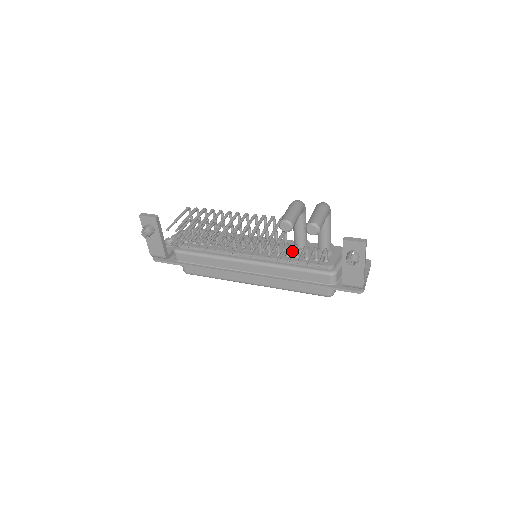
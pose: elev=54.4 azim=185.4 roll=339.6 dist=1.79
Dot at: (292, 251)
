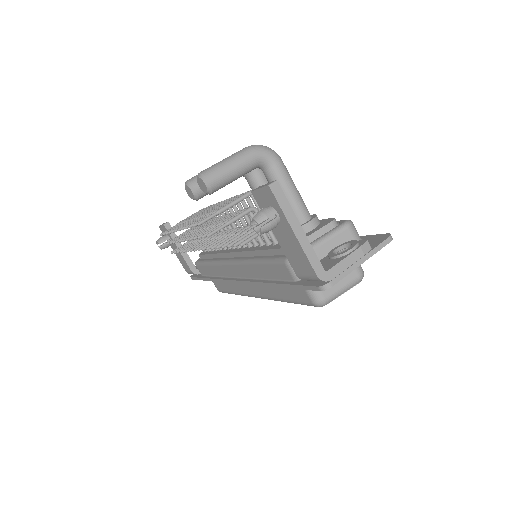
Dot at: (240, 233)
